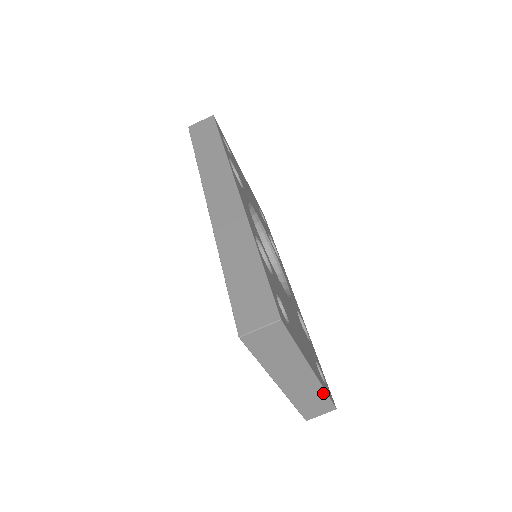
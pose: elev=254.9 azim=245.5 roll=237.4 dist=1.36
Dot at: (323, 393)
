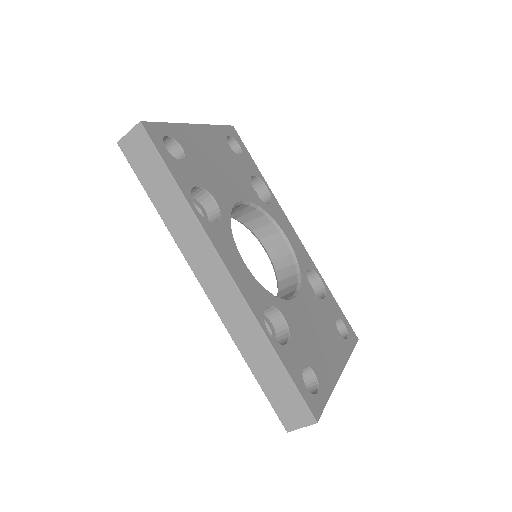
Dot at: occluded
